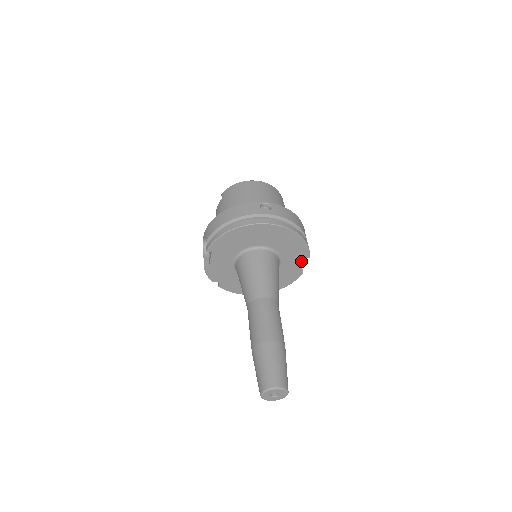
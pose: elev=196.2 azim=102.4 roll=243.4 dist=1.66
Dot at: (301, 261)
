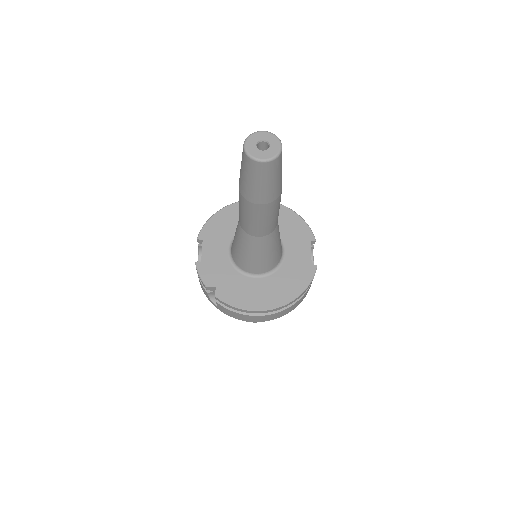
Dot at: (308, 247)
